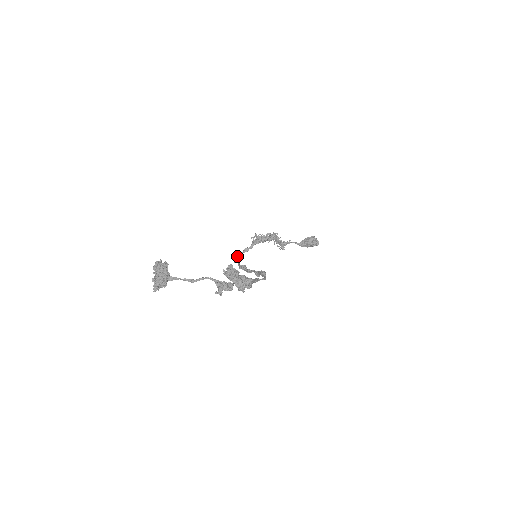
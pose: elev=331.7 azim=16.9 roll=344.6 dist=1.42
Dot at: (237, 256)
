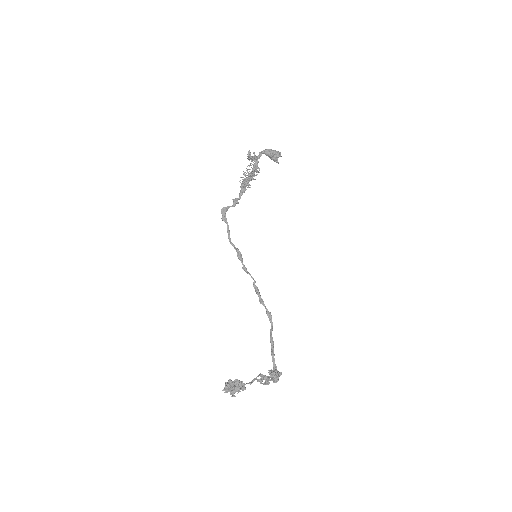
Dot at: occluded
